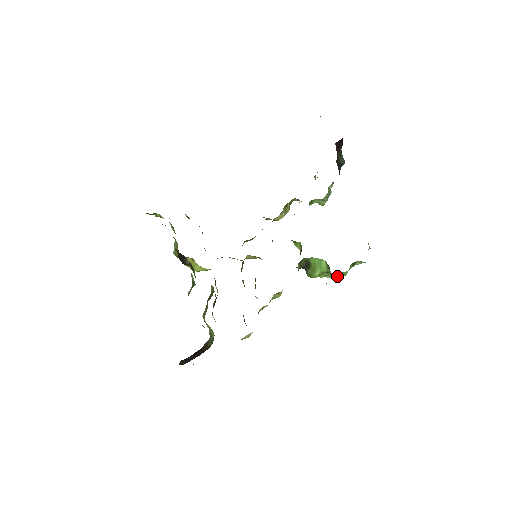
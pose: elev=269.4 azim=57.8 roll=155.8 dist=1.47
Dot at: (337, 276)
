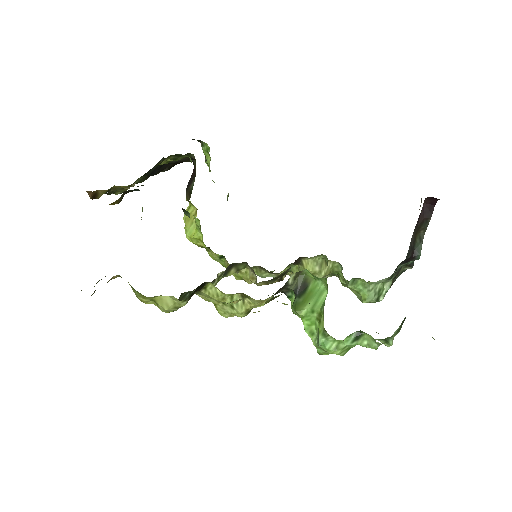
Dot at: (326, 340)
